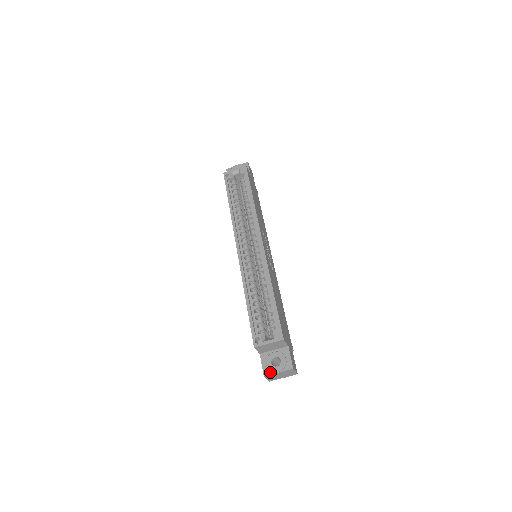
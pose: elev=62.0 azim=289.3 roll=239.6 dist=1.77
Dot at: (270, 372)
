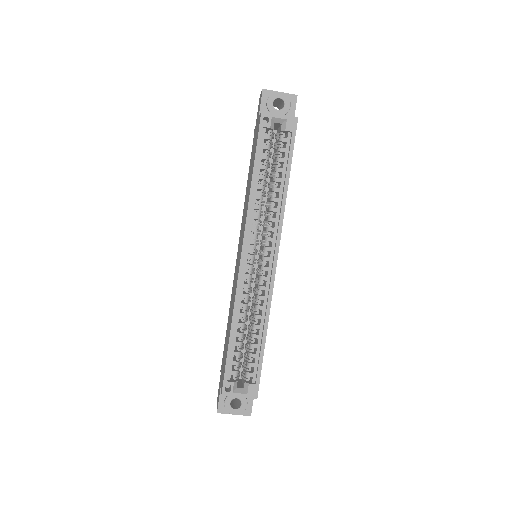
Dot at: (225, 411)
